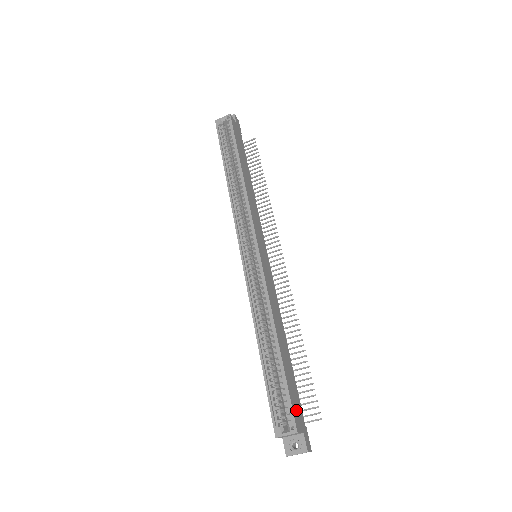
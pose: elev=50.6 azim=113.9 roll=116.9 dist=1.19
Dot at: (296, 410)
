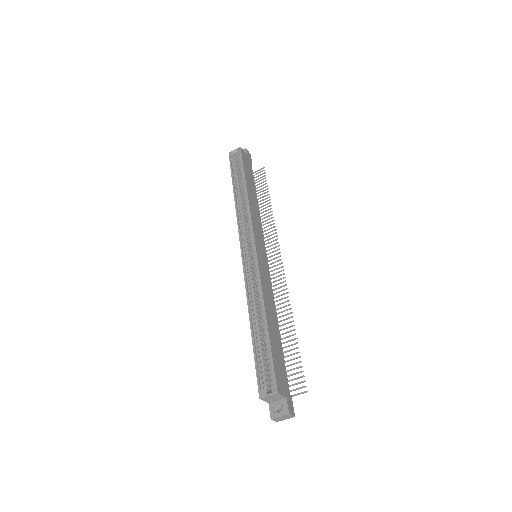
Dot at: (280, 377)
